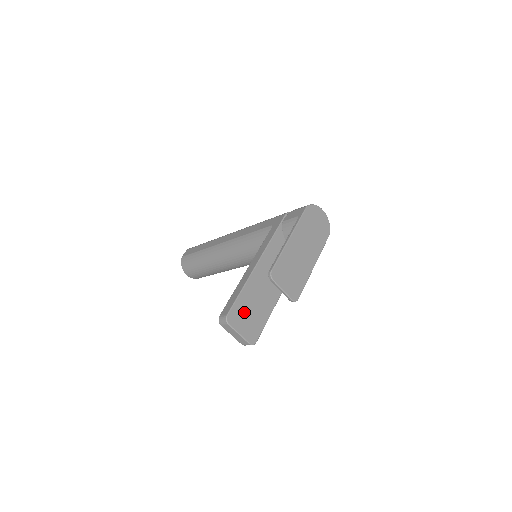
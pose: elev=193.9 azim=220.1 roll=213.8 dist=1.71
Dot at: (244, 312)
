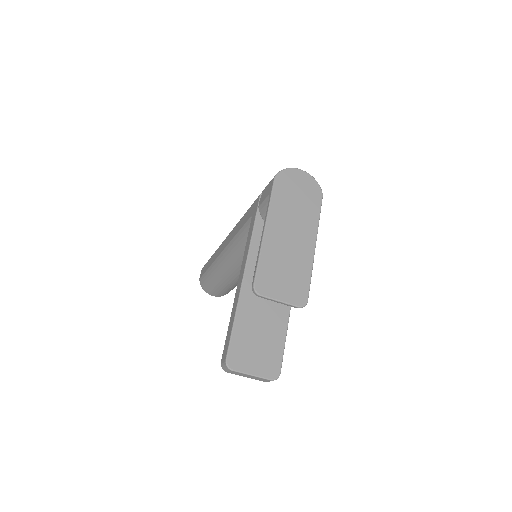
Dot at: (248, 345)
